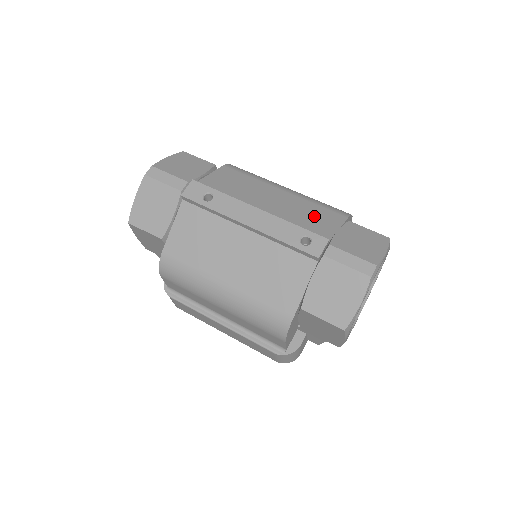
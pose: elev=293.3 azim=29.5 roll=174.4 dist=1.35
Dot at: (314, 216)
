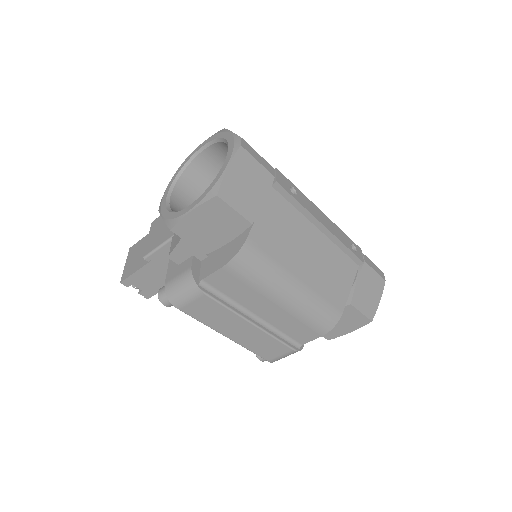
Dot at: occluded
